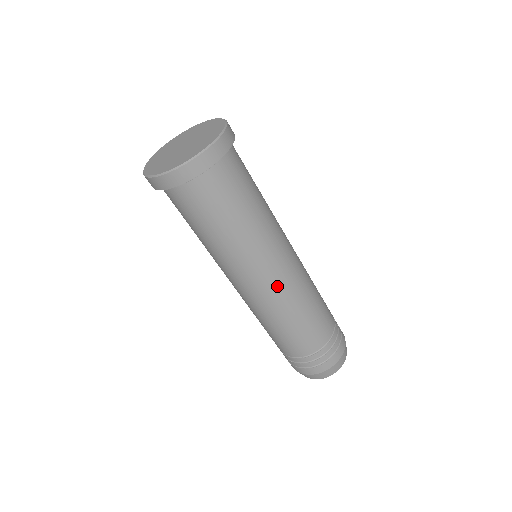
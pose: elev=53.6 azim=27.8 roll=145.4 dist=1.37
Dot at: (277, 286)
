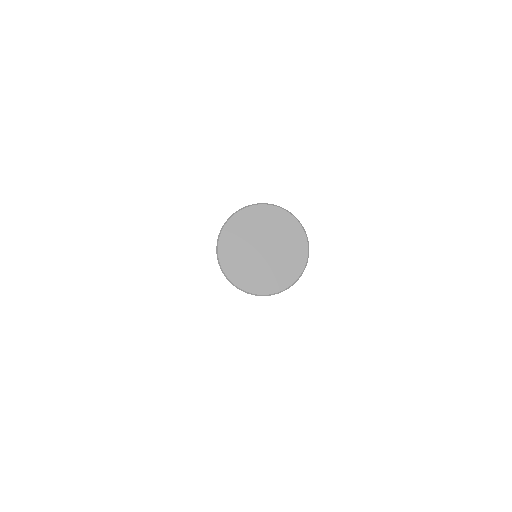
Dot at: occluded
